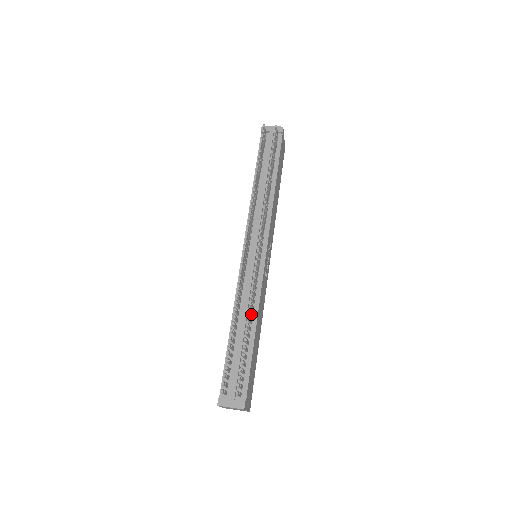
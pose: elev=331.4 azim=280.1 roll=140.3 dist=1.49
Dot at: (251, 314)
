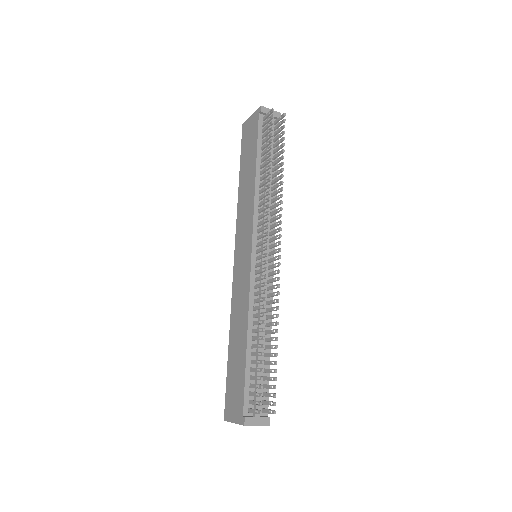
Dot at: (271, 325)
